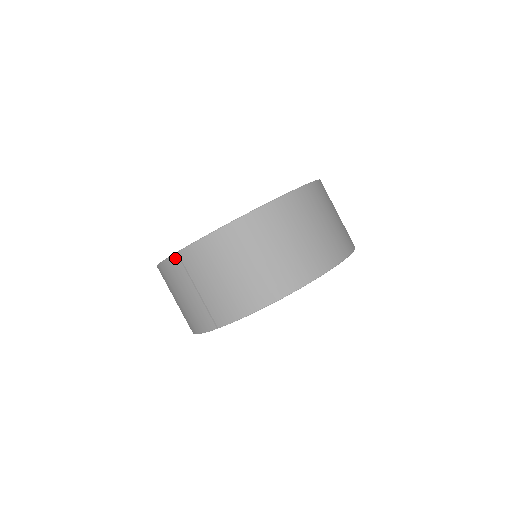
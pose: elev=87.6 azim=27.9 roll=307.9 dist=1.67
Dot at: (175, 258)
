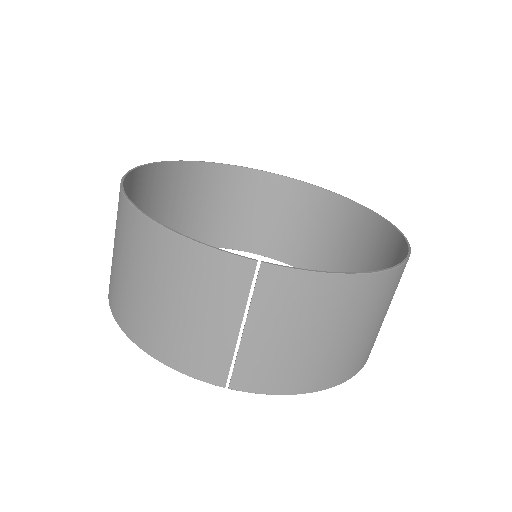
Dot at: (246, 266)
